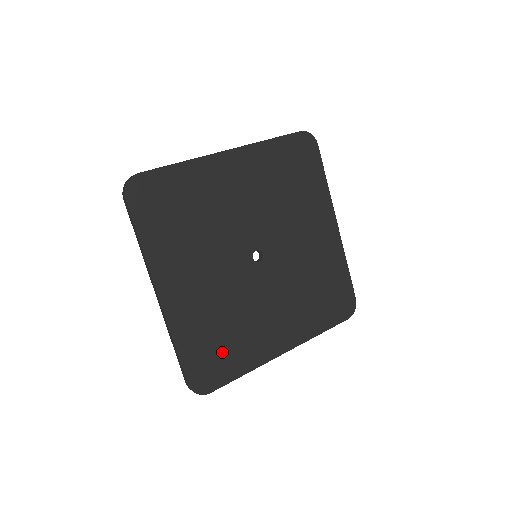
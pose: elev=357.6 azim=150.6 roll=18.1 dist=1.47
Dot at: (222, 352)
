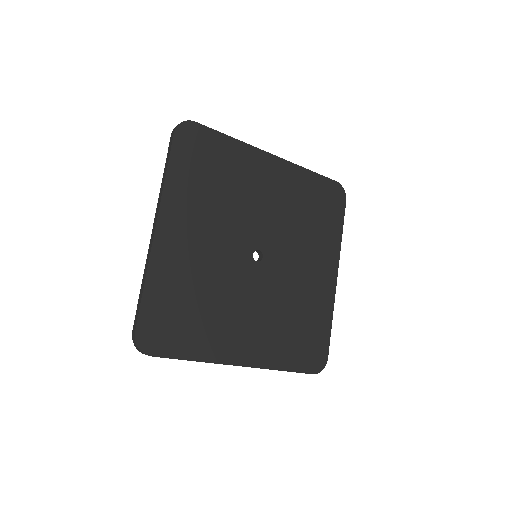
Dot at: (183, 322)
